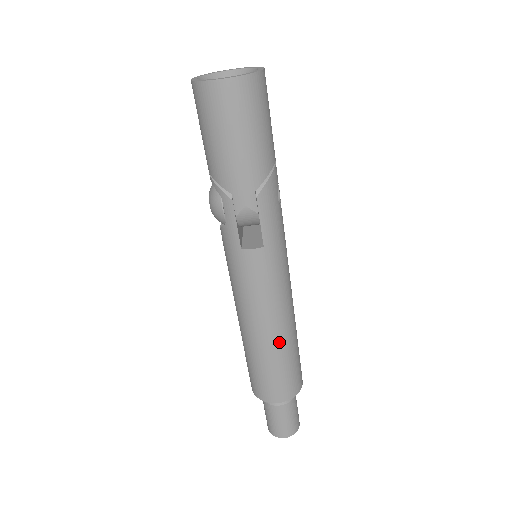
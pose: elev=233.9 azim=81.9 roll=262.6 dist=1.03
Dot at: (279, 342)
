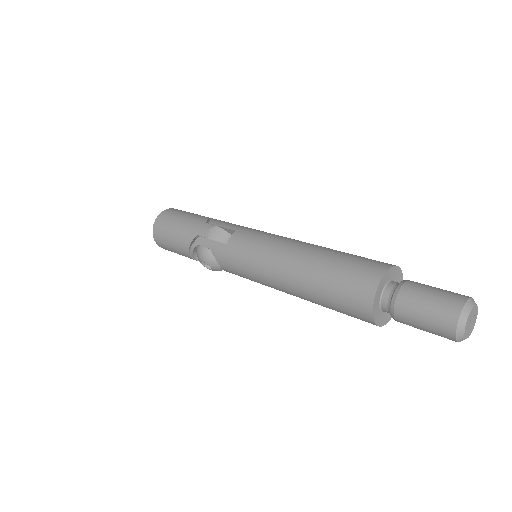
Dot at: (313, 251)
